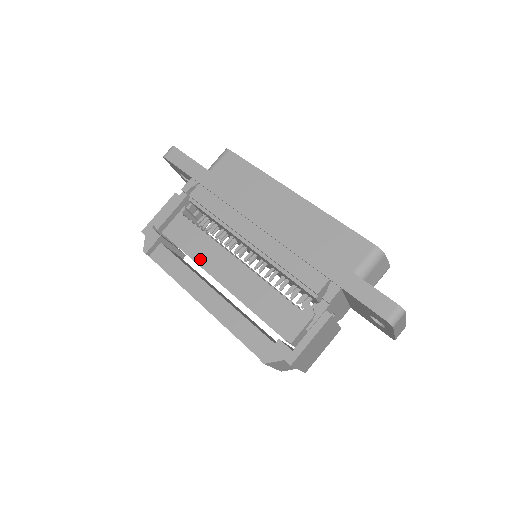
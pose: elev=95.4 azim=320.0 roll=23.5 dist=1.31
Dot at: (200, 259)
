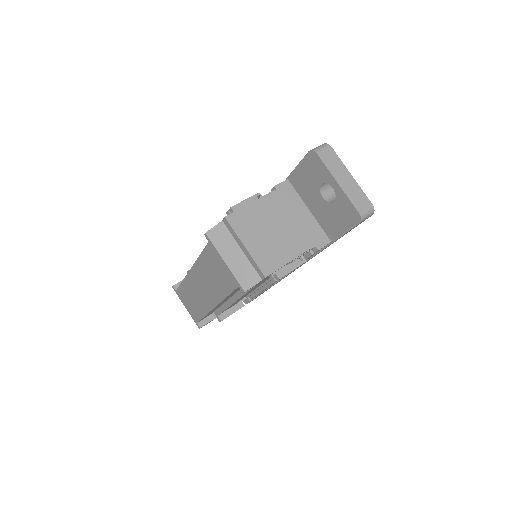
Dot at: occluded
